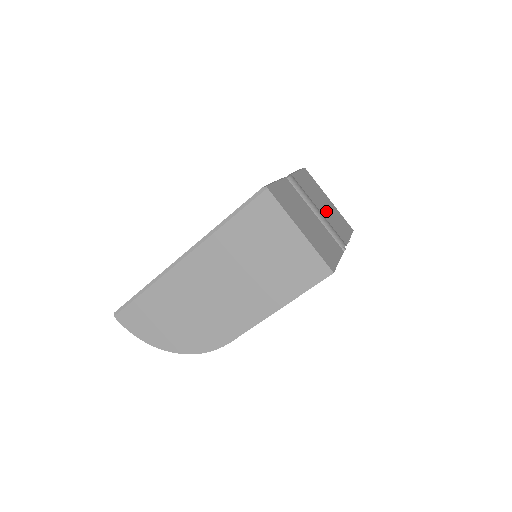
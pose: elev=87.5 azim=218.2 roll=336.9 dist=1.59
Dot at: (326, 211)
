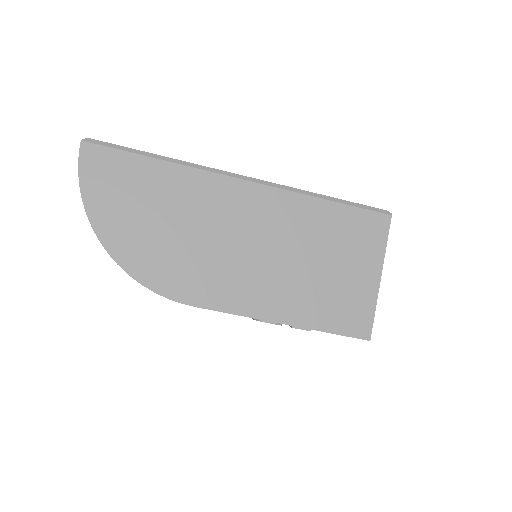
Dot at: occluded
